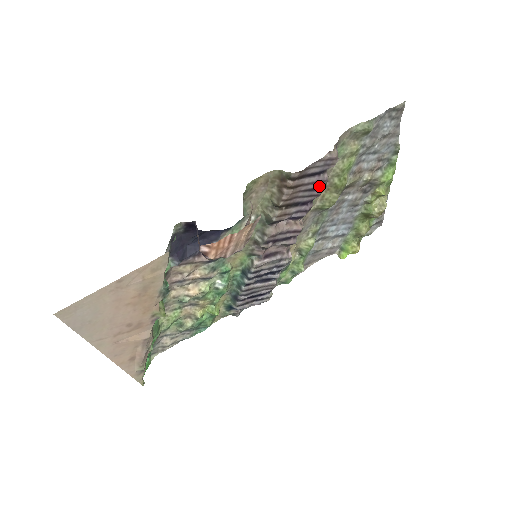
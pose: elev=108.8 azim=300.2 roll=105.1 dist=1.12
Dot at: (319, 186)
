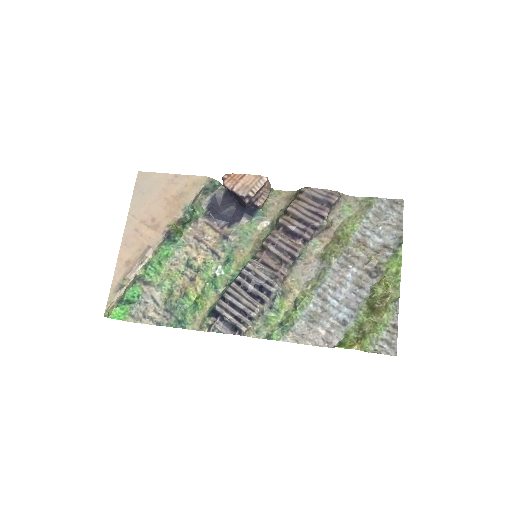
Dot at: (320, 214)
